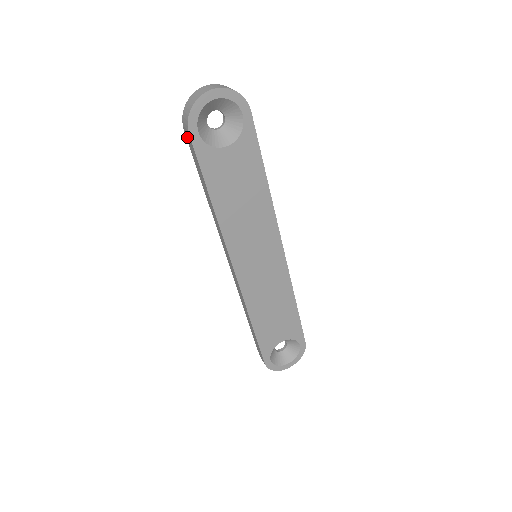
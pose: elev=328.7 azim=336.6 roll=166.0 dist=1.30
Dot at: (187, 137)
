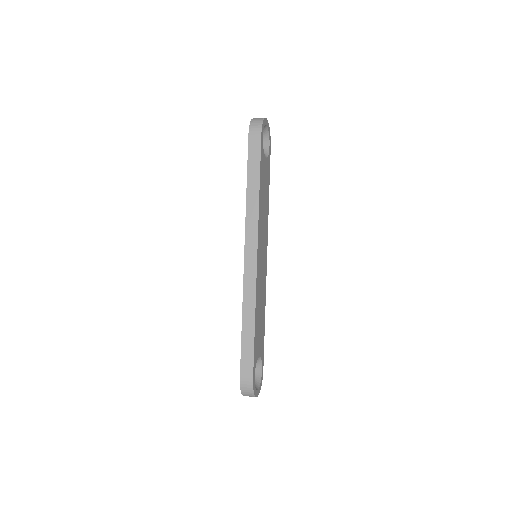
Dot at: (252, 138)
